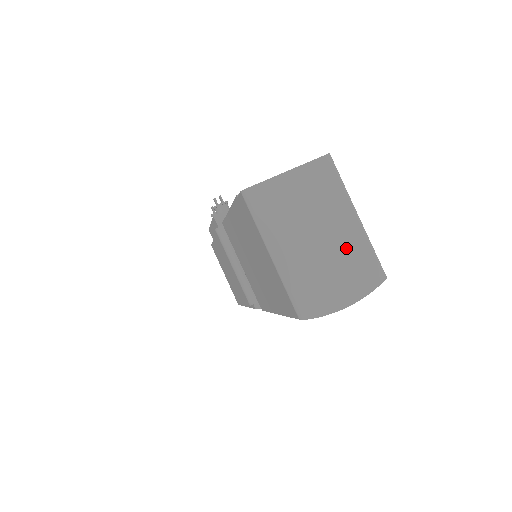
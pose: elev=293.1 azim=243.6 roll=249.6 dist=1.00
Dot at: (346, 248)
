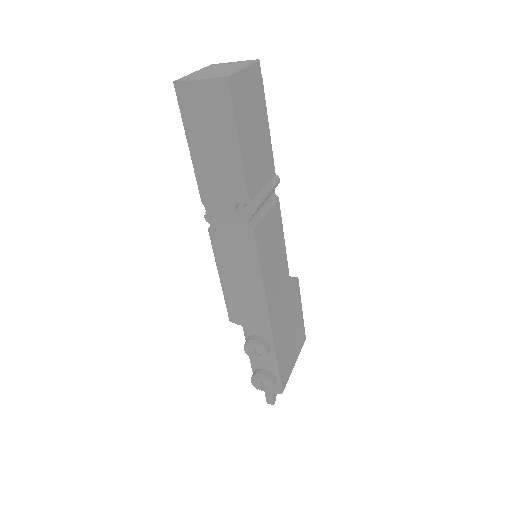
Dot at: (223, 72)
